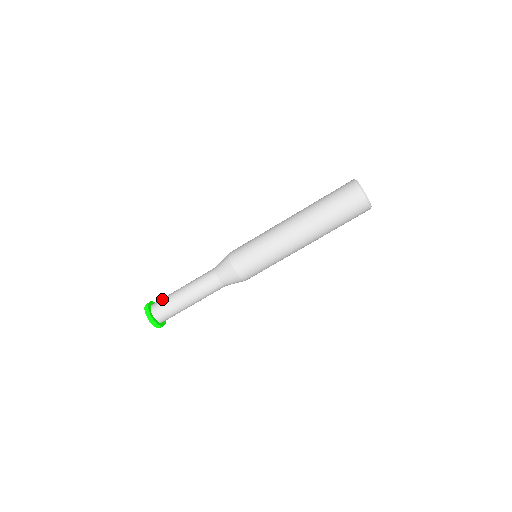
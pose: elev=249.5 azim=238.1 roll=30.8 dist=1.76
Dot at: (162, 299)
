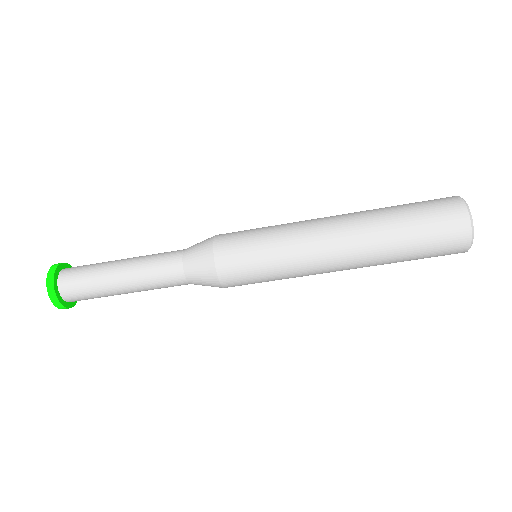
Dot at: occluded
